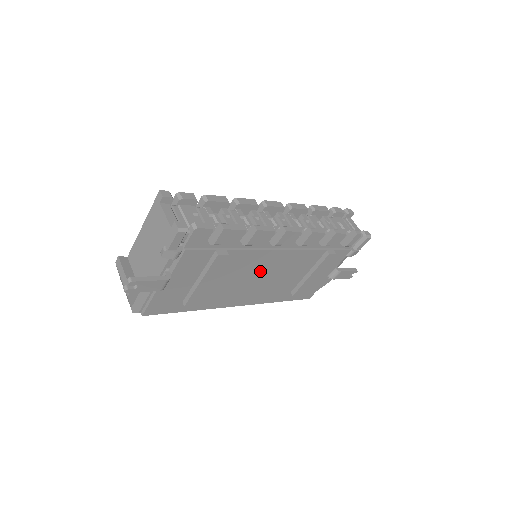
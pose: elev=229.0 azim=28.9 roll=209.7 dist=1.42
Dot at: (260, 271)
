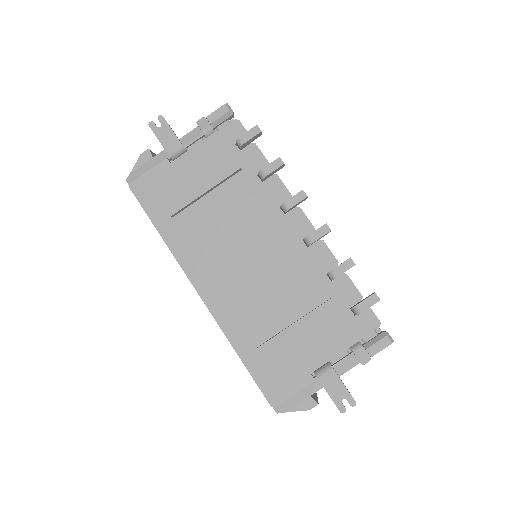
Dot at: (250, 247)
